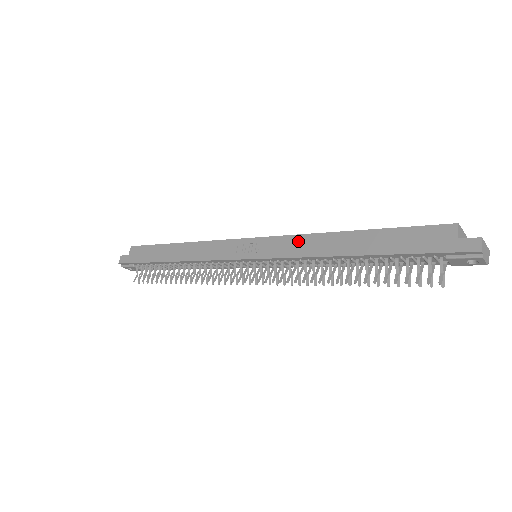
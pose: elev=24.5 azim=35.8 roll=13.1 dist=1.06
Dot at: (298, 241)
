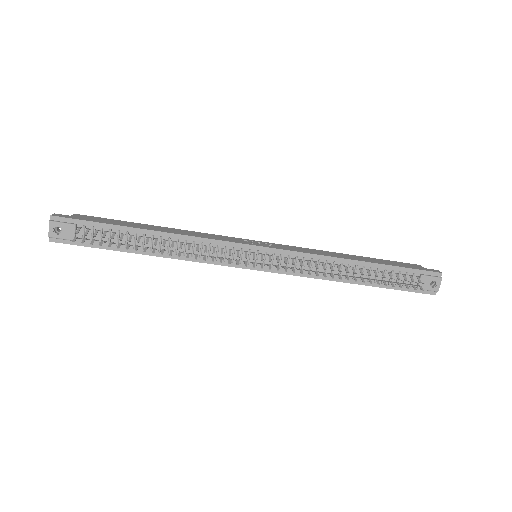
Dot at: (308, 249)
